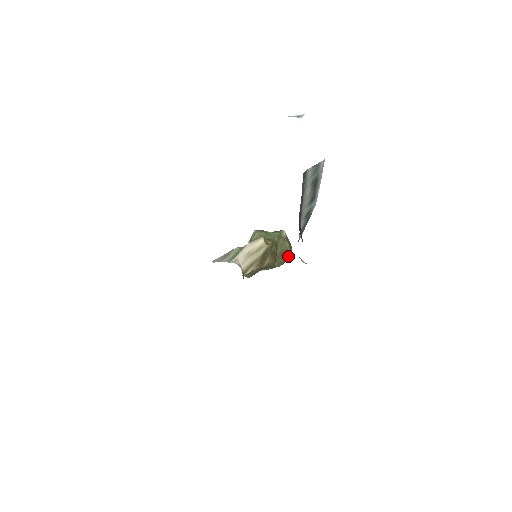
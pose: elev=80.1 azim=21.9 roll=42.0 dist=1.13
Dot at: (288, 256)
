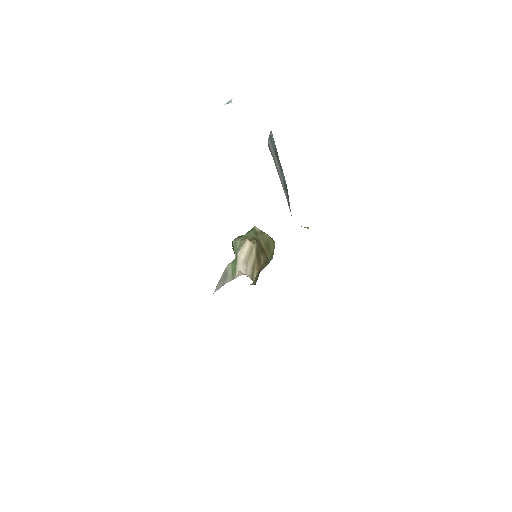
Dot at: (273, 245)
